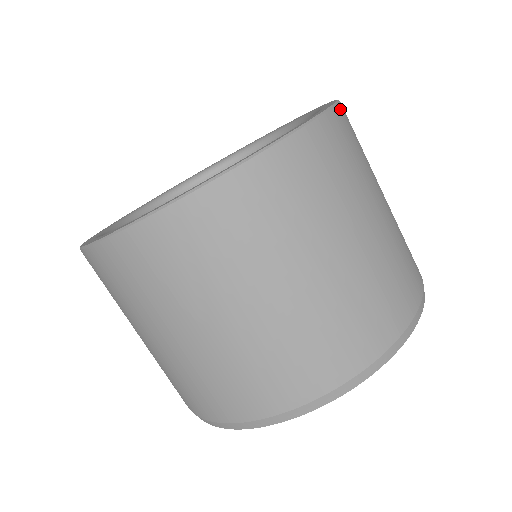
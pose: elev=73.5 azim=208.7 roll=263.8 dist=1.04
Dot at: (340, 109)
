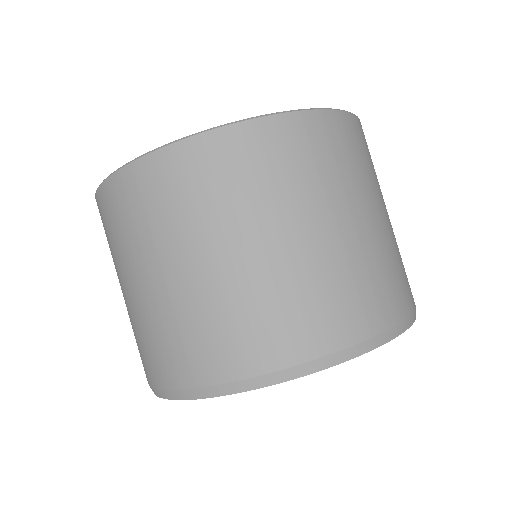
Dot at: occluded
